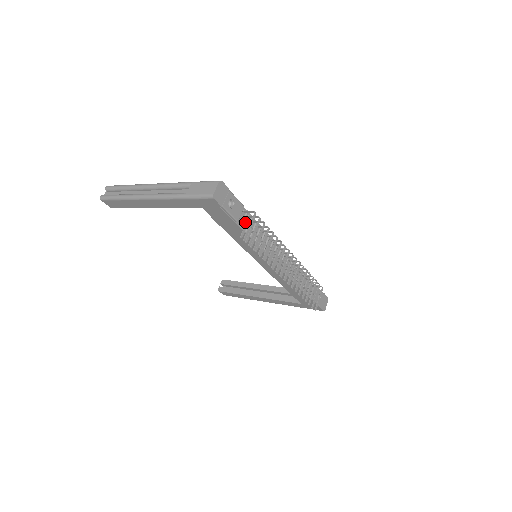
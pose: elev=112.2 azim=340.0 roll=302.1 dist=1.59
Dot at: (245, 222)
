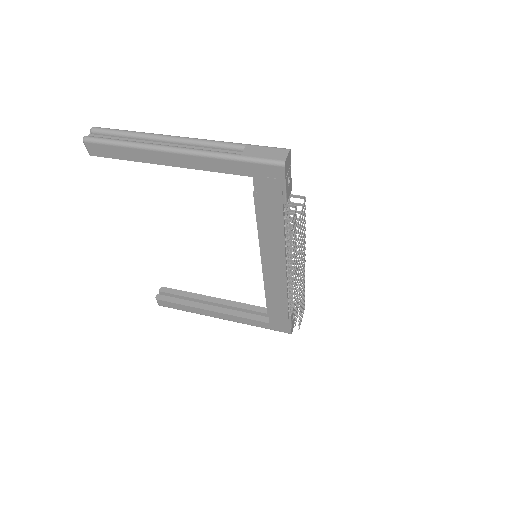
Dot at: (293, 206)
